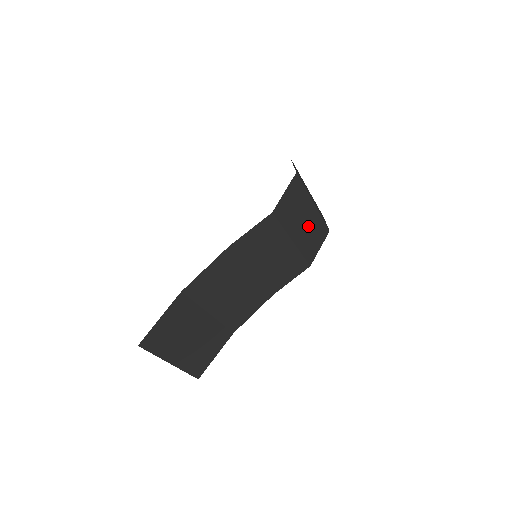
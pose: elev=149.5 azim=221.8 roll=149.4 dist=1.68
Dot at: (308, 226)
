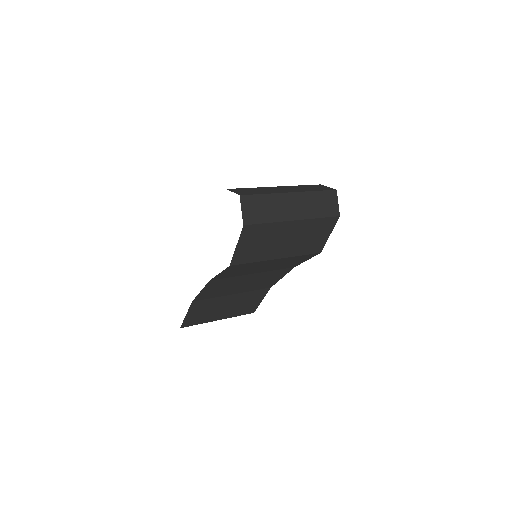
Dot at: (296, 237)
